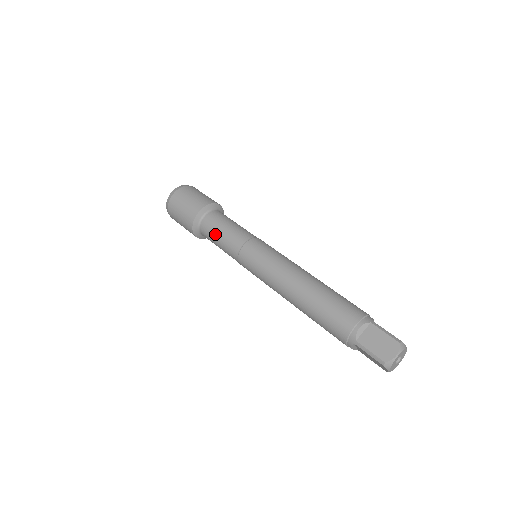
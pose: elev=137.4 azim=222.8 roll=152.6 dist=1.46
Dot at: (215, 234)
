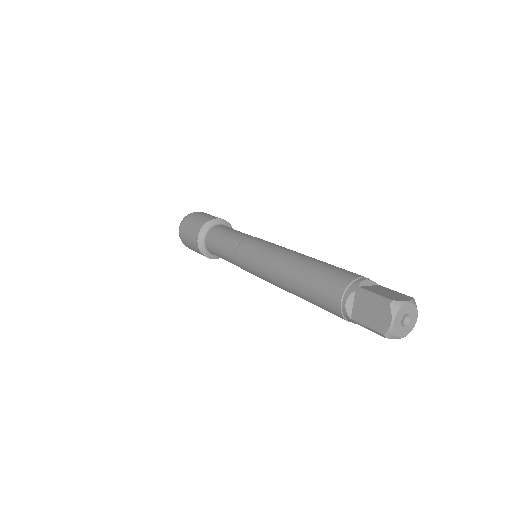
Dot at: (224, 232)
